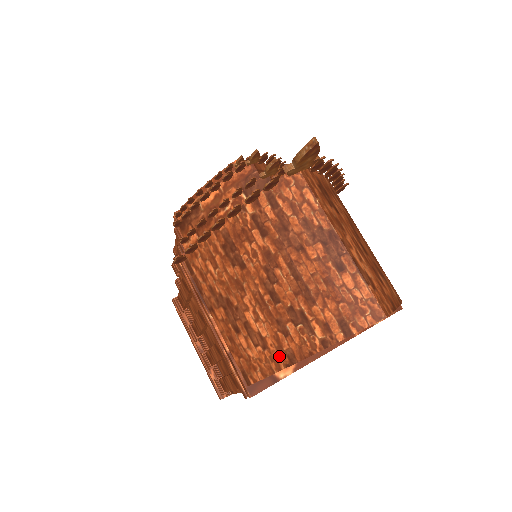
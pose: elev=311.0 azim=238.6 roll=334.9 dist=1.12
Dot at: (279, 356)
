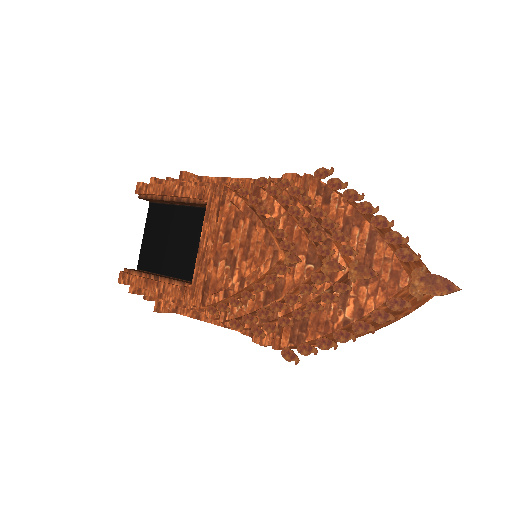
Dot at: occluded
